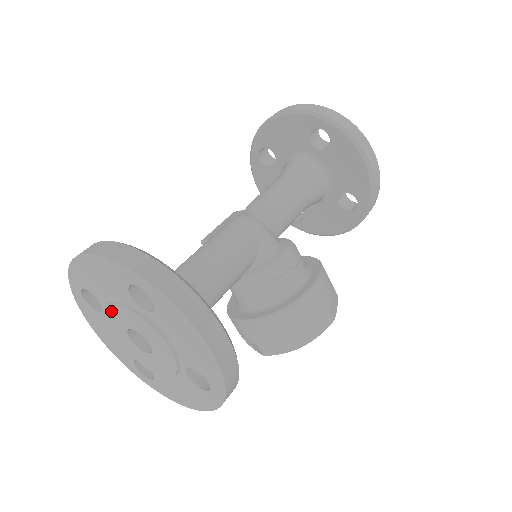
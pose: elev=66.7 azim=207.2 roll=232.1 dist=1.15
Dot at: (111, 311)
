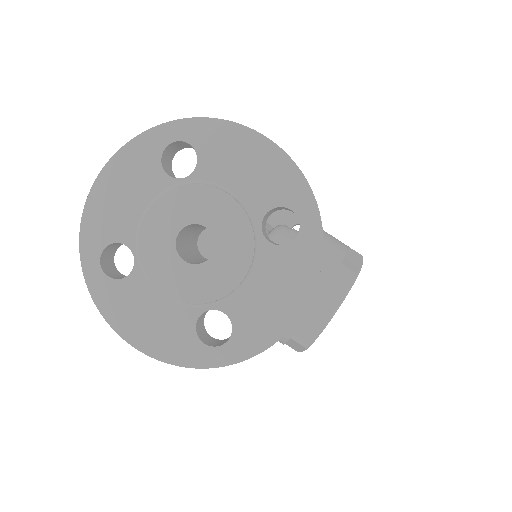
Dot at: (148, 231)
